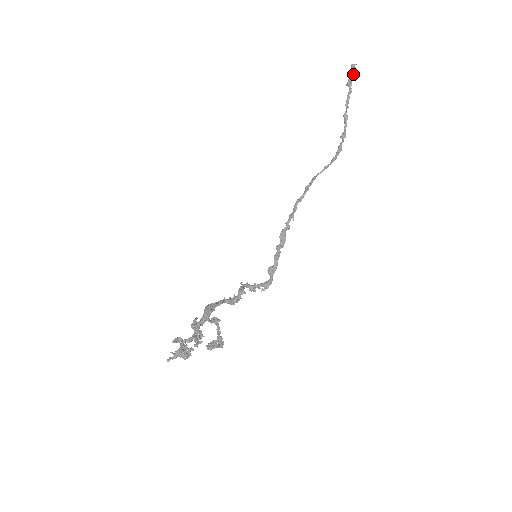
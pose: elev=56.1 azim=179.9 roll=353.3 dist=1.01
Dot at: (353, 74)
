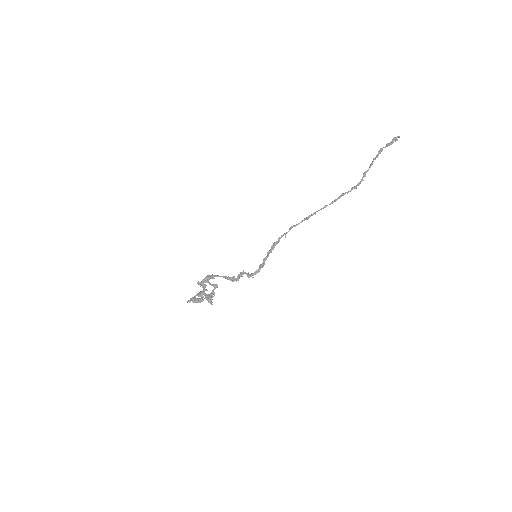
Dot at: (387, 144)
